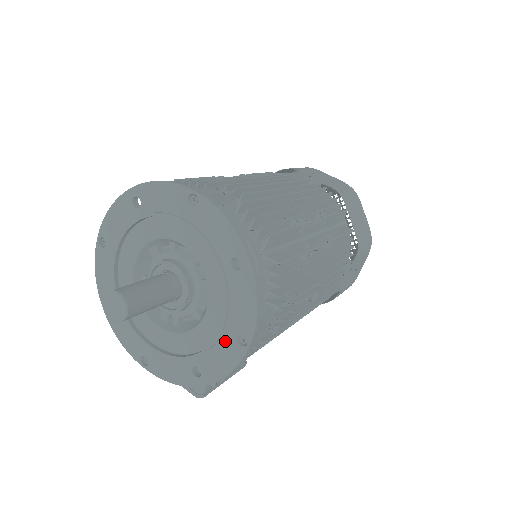
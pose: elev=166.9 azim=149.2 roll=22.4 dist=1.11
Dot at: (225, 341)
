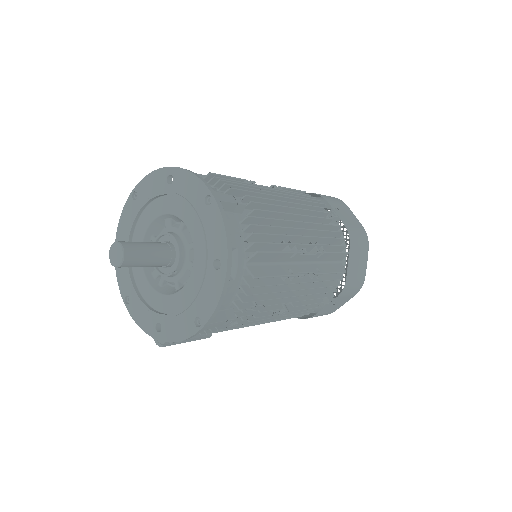
Dot at: (186, 316)
